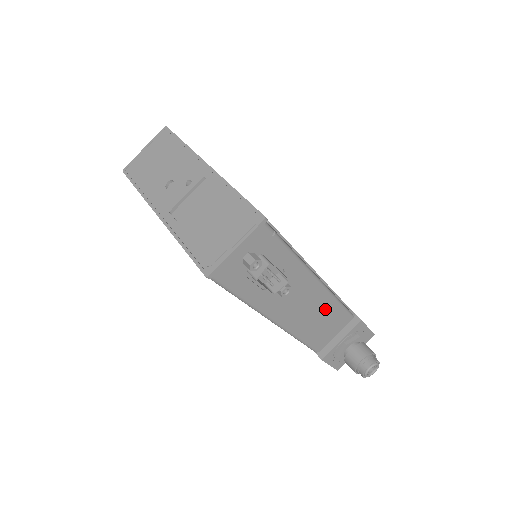
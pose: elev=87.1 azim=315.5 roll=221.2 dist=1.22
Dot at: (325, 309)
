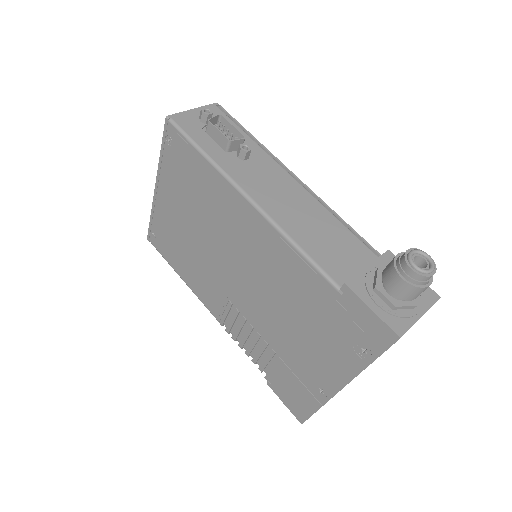
Dot at: (320, 218)
